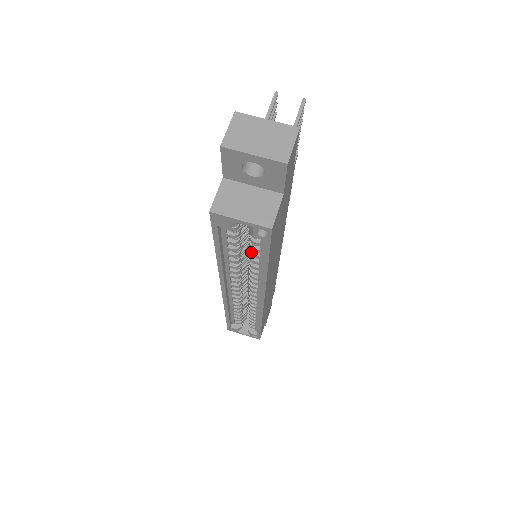
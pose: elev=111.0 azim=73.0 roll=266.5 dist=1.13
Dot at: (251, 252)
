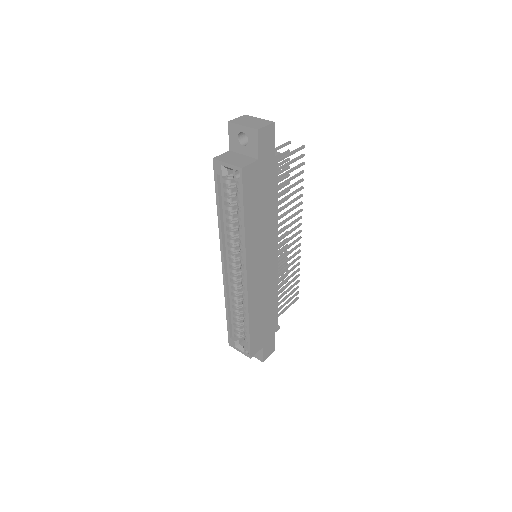
Dot at: (237, 210)
